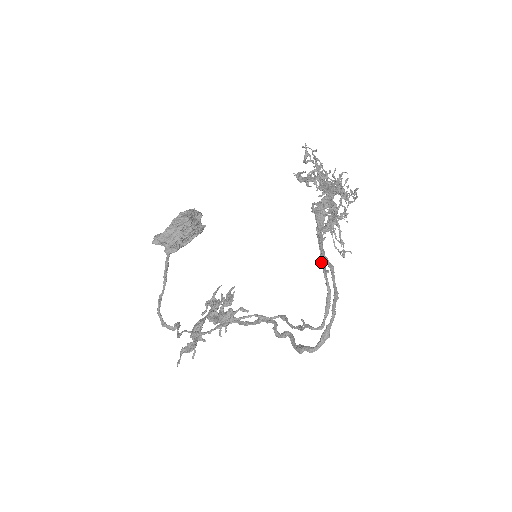
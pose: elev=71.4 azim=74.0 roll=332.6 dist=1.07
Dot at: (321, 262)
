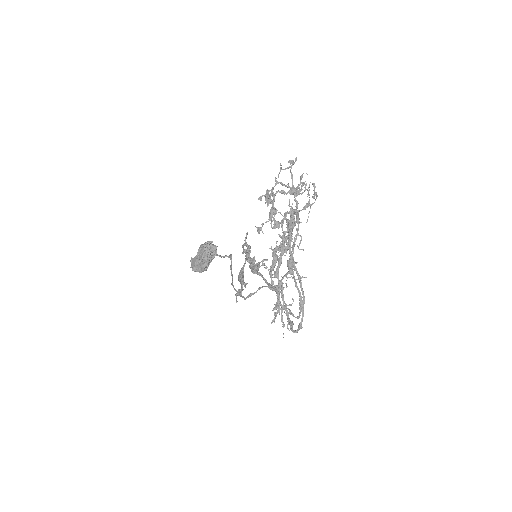
Dot at: (281, 315)
